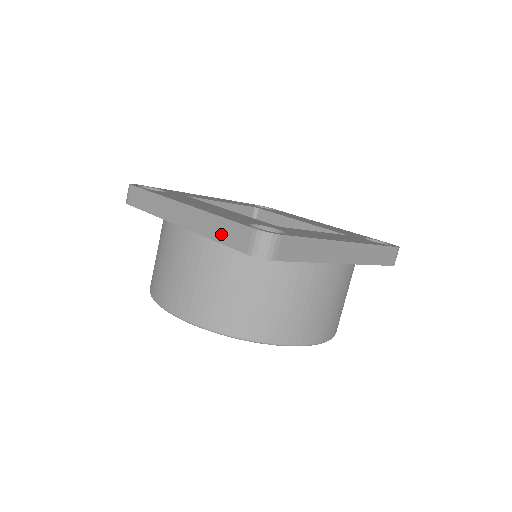
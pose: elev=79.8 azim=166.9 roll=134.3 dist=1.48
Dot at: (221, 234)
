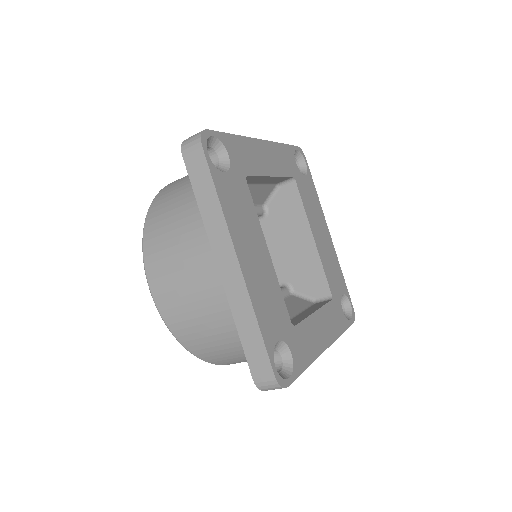
Dot at: (247, 337)
